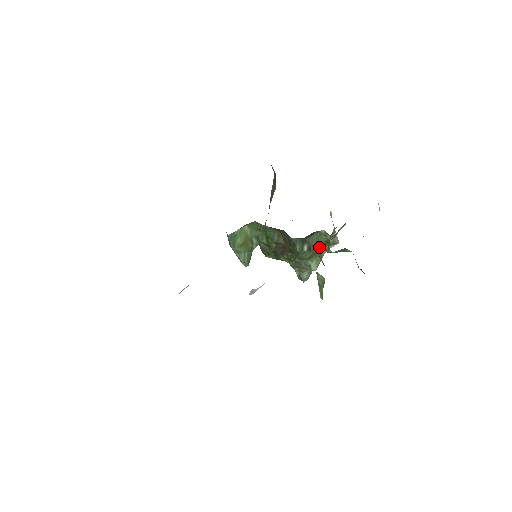
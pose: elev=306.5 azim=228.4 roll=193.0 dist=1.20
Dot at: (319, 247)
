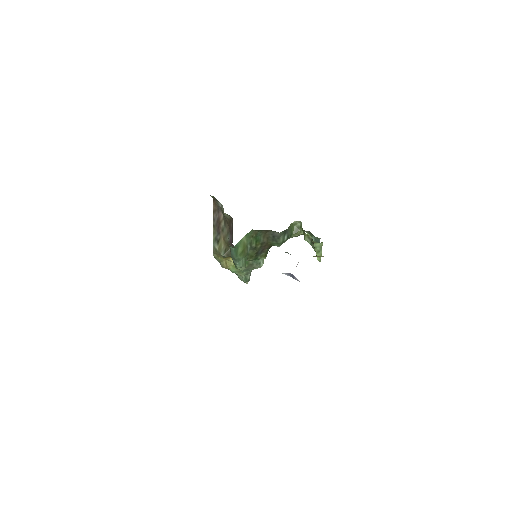
Dot at: (293, 234)
